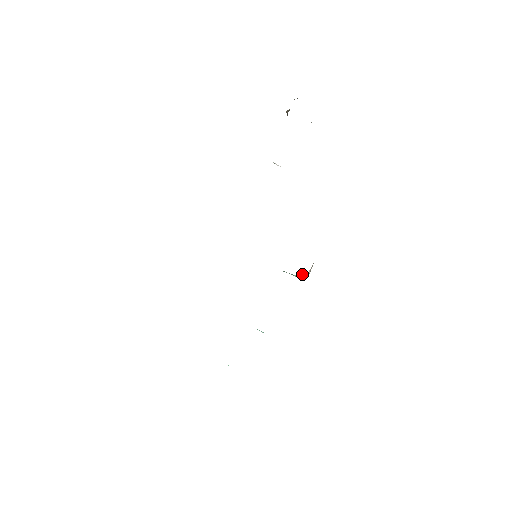
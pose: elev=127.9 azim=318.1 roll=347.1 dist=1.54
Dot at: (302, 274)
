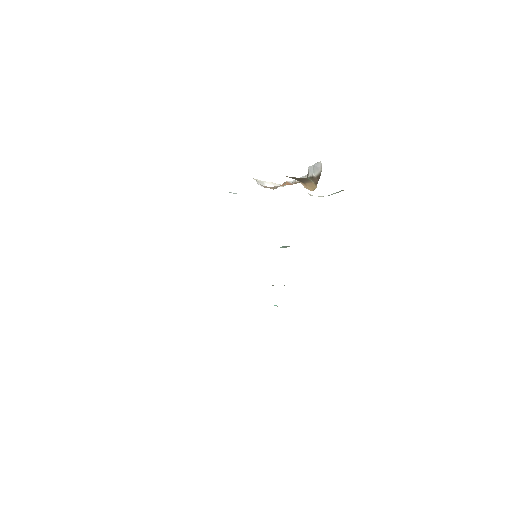
Dot at: (286, 246)
